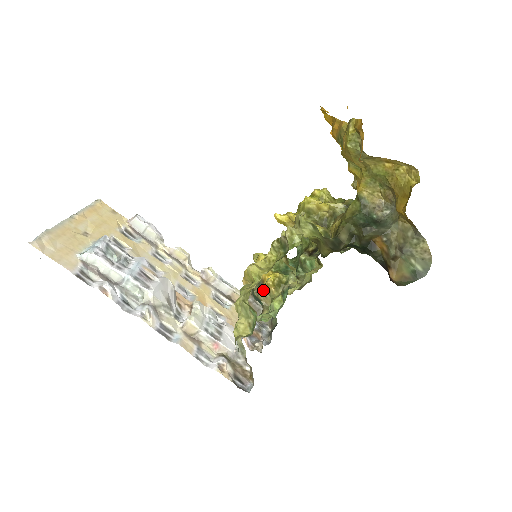
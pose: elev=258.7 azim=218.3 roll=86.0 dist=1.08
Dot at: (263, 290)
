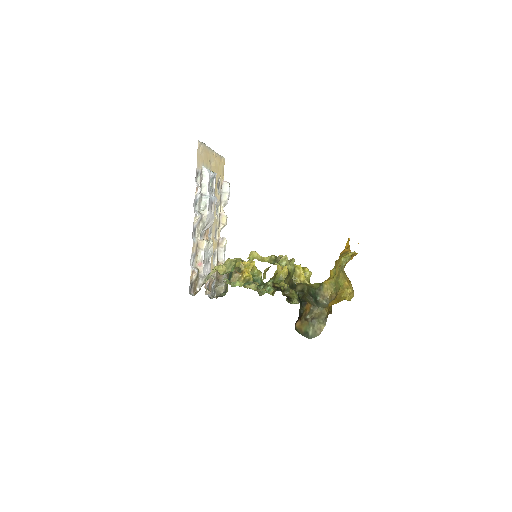
Dot at: (239, 274)
